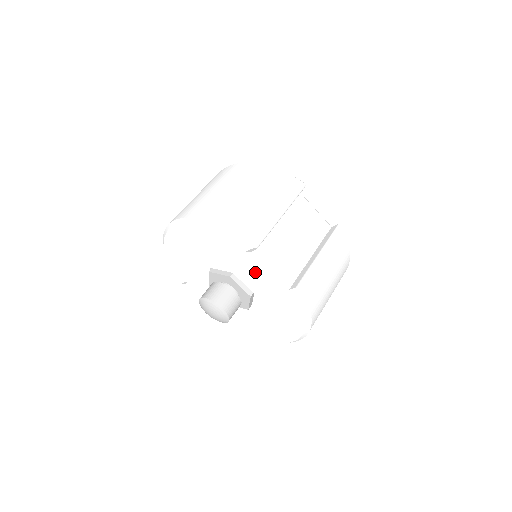
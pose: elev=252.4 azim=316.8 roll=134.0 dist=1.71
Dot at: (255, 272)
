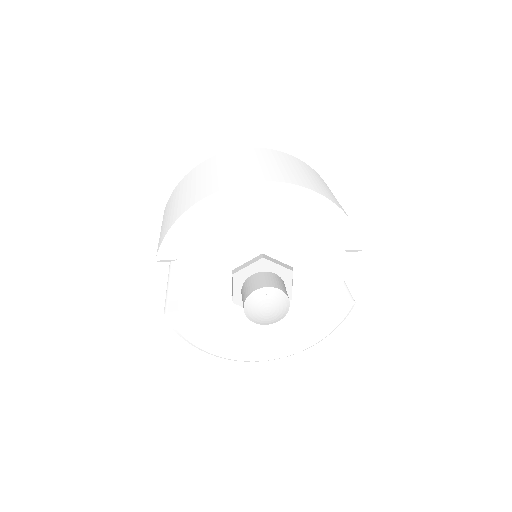
Dot at: (330, 274)
